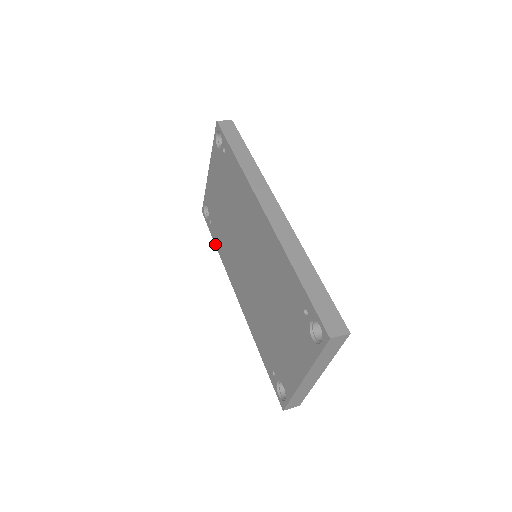
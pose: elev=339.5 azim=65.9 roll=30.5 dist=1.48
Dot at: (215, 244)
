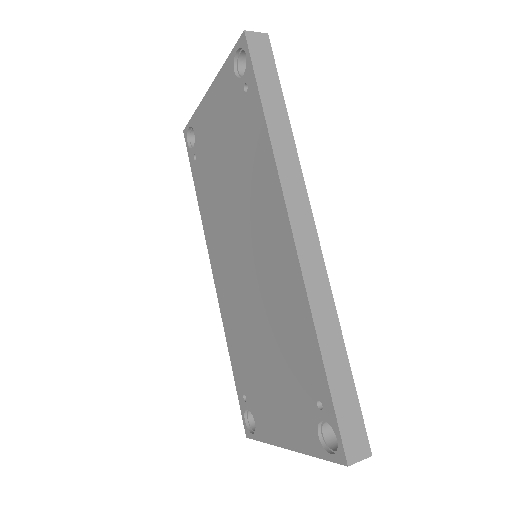
Dot at: (195, 190)
